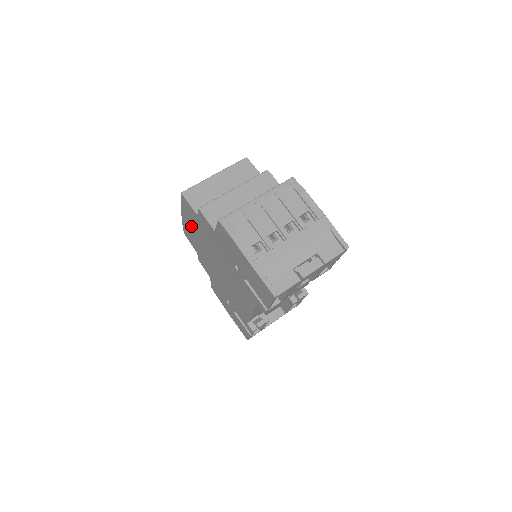
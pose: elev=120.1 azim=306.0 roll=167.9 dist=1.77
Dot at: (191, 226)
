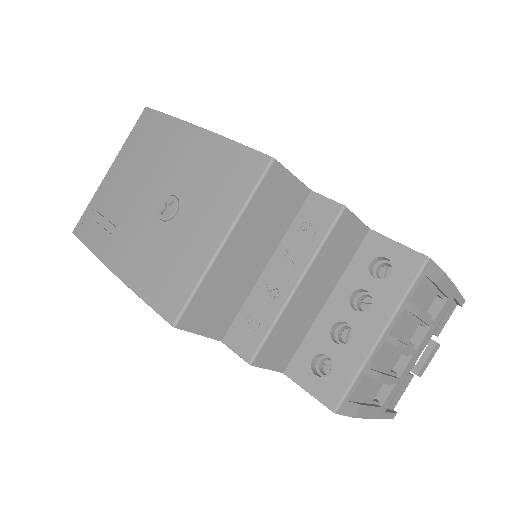
Dot at: occluded
